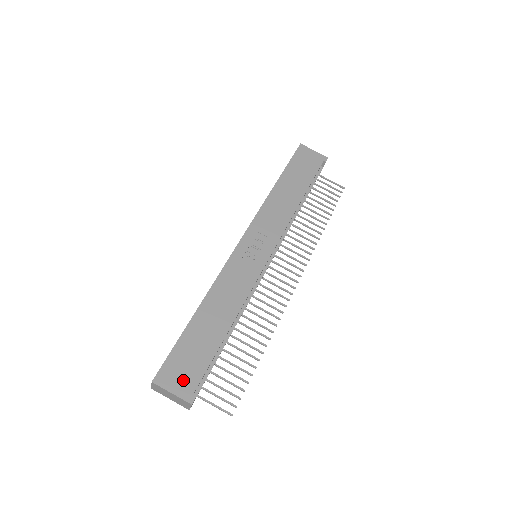
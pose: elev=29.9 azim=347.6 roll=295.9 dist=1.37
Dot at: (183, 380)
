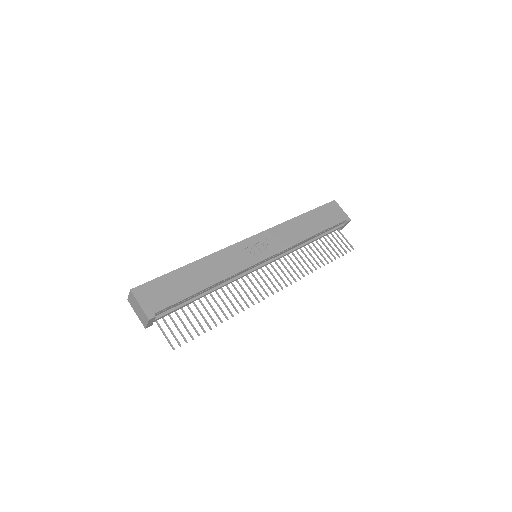
Dot at: (153, 301)
